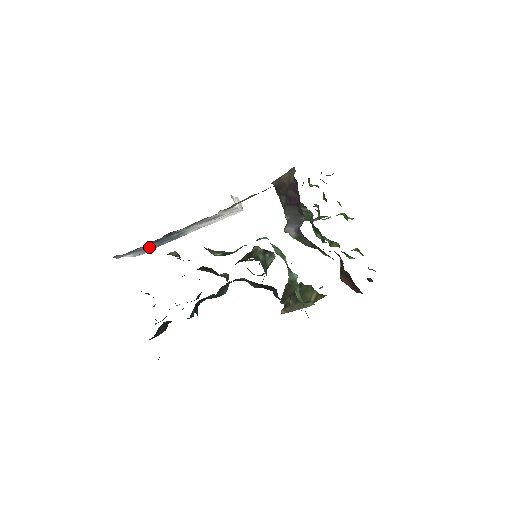
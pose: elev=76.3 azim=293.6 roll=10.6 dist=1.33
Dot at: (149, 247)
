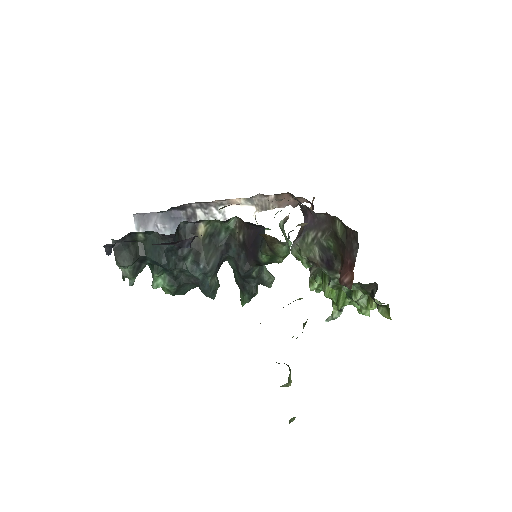
Dot at: occluded
